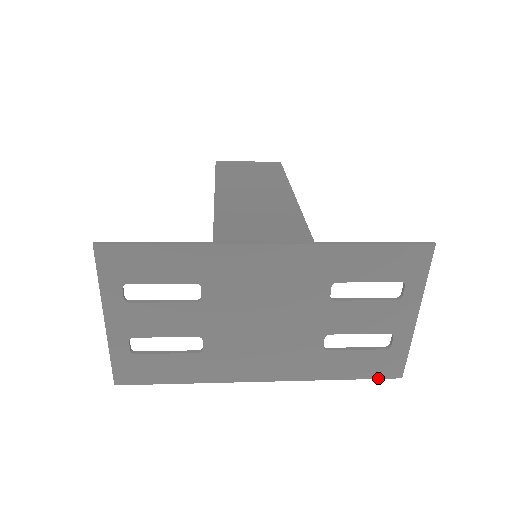
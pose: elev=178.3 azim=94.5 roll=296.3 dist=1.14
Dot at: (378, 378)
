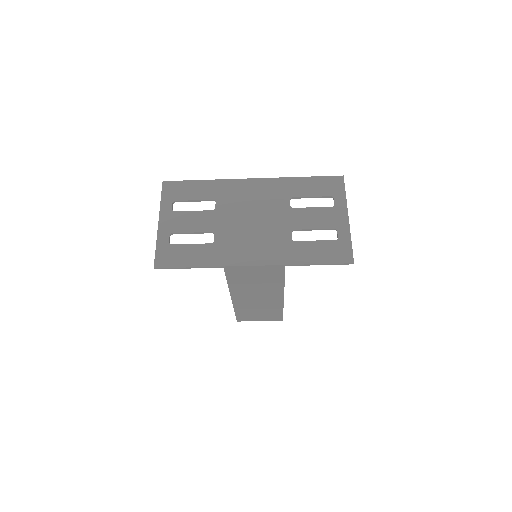
Dot at: (336, 263)
